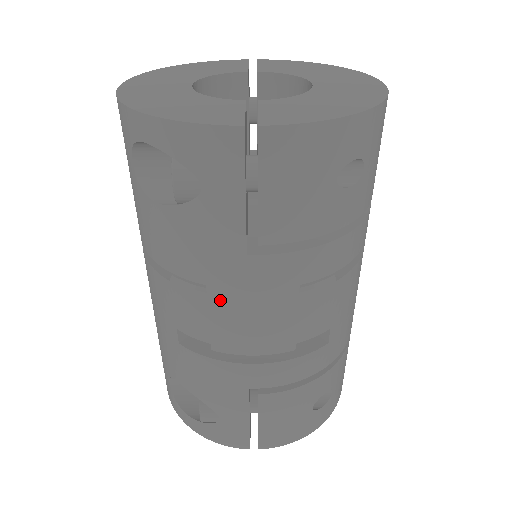
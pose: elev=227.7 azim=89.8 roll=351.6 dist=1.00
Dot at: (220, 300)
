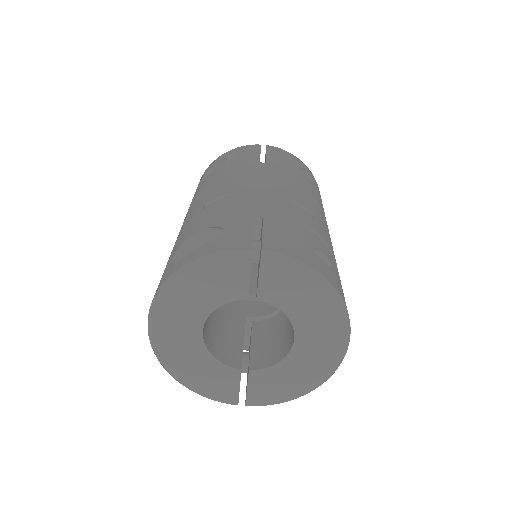
Dot at: (242, 176)
